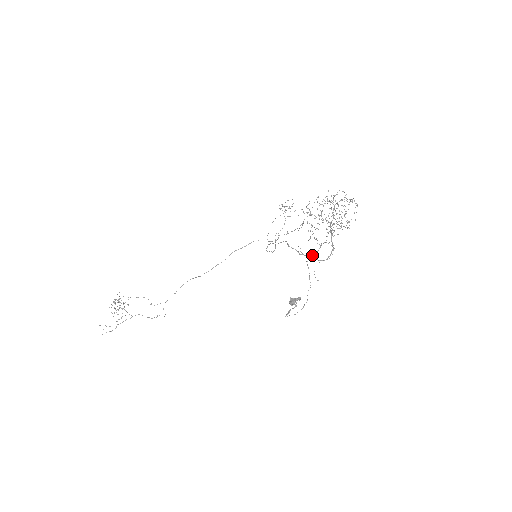
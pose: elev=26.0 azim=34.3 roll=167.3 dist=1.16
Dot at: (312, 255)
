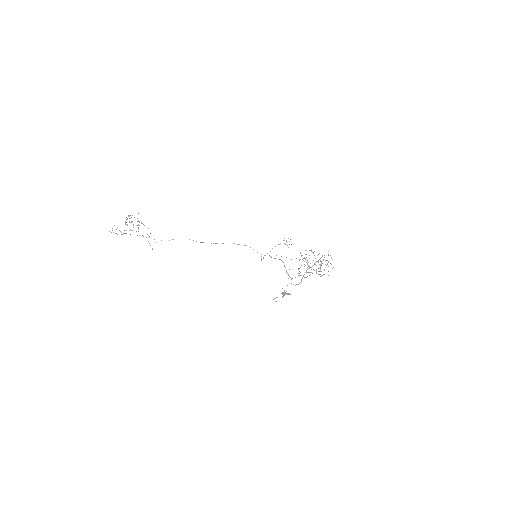
Dot at: occluded
